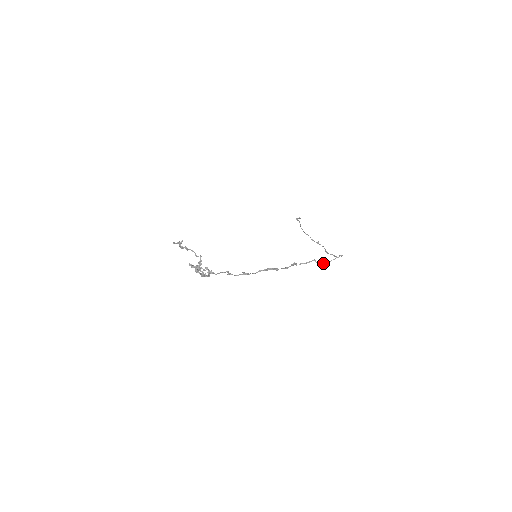
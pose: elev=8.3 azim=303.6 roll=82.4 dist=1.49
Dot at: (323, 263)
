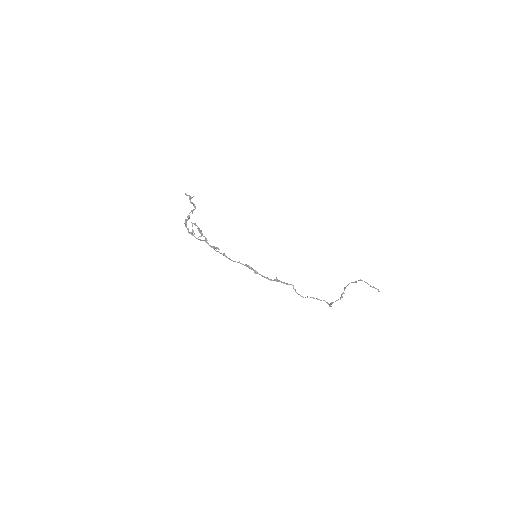
Dot at: (299, 294)
